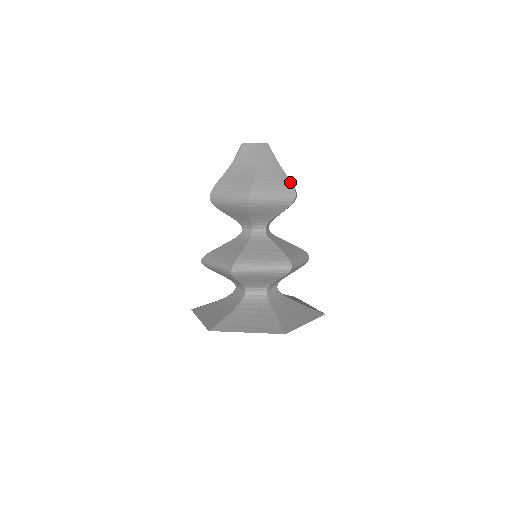
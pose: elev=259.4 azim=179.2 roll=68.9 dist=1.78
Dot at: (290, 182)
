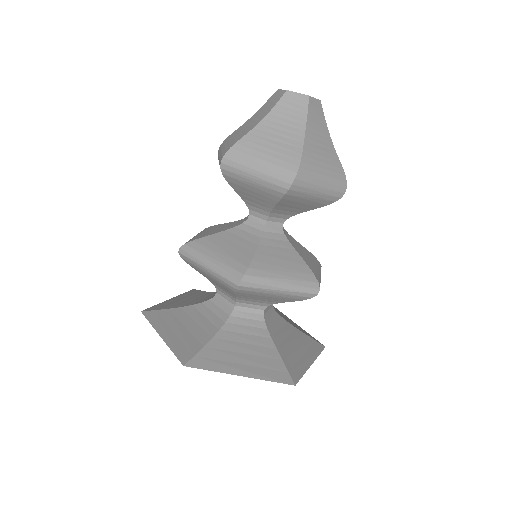
Dot at: (342, 168)
